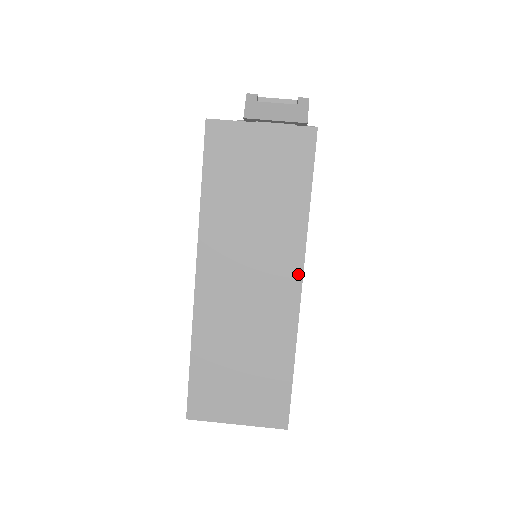
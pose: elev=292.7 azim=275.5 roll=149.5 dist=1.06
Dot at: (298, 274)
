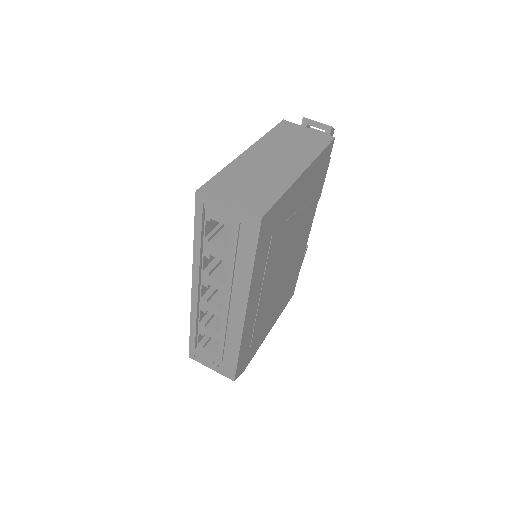
Dot at: (304, 168)
